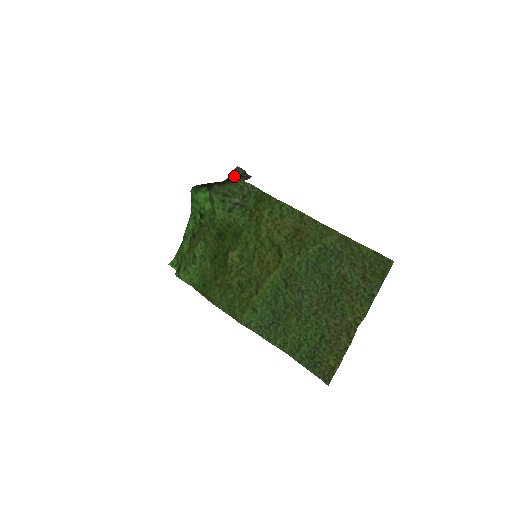
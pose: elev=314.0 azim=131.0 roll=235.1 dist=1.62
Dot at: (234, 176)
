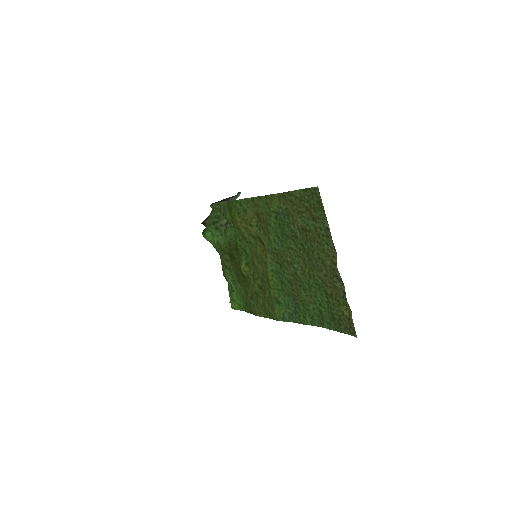
Dot at: occluded
